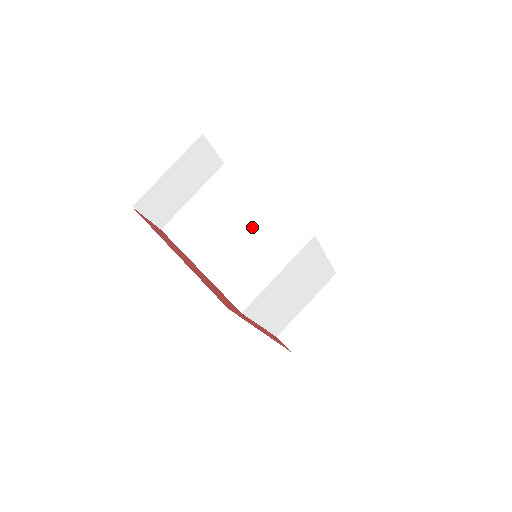
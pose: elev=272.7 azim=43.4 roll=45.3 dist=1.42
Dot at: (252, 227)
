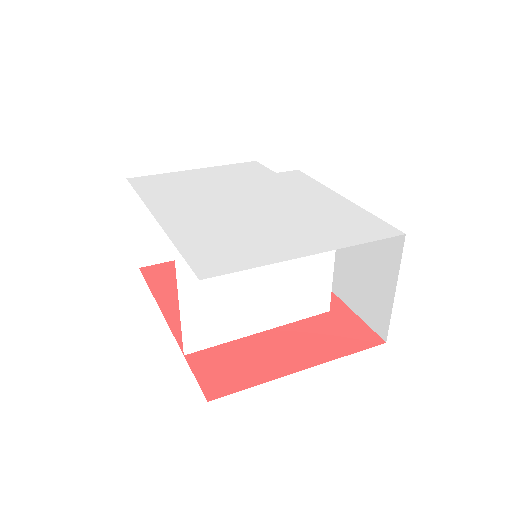
Dot at: occluded
